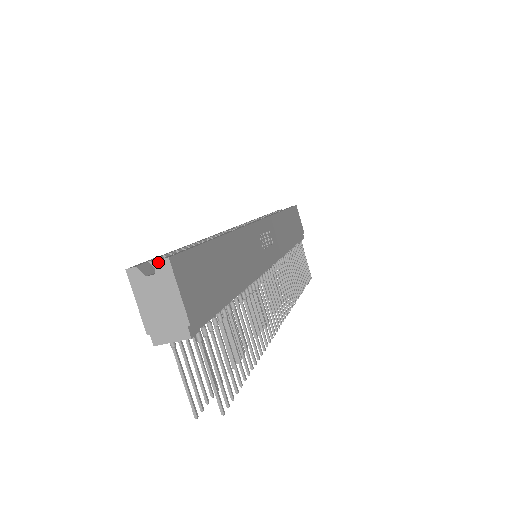
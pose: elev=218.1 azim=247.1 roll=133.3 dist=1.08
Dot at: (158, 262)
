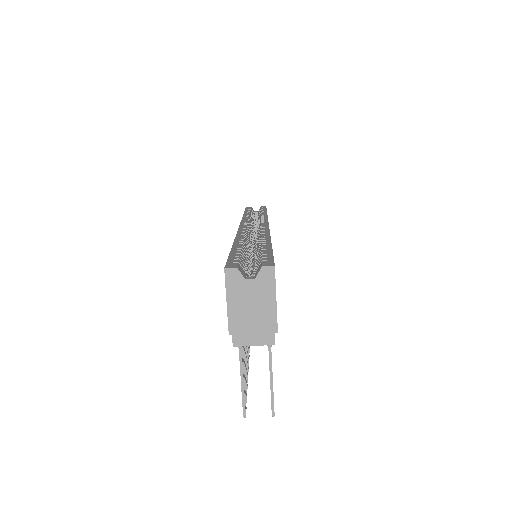
Dot at: (262, 268)
